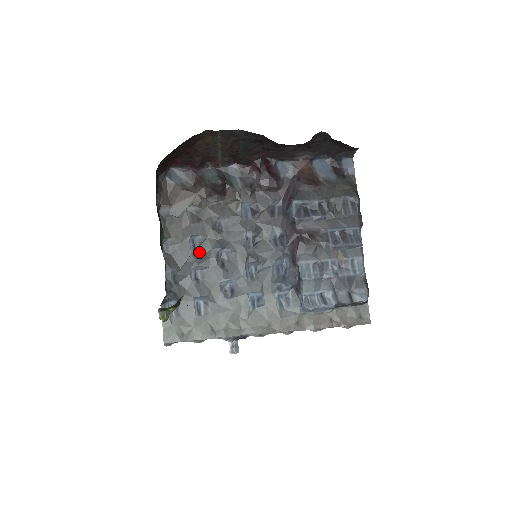
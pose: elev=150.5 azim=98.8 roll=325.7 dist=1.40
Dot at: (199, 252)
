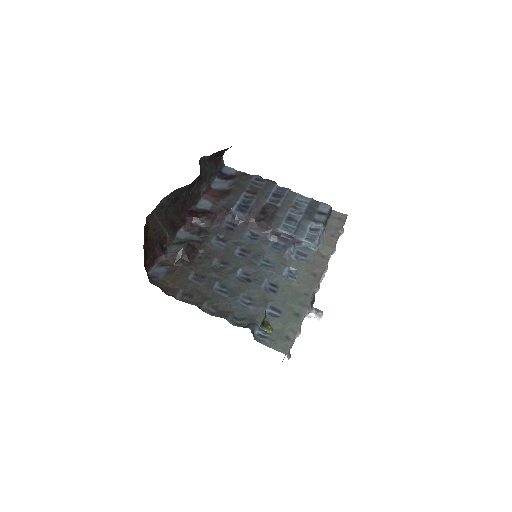
Dot at: (228, 291)
